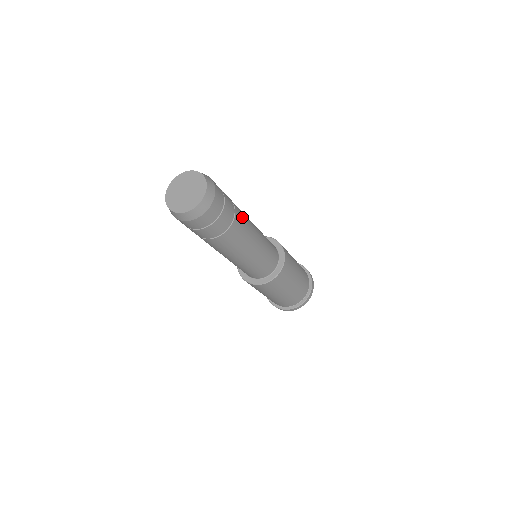
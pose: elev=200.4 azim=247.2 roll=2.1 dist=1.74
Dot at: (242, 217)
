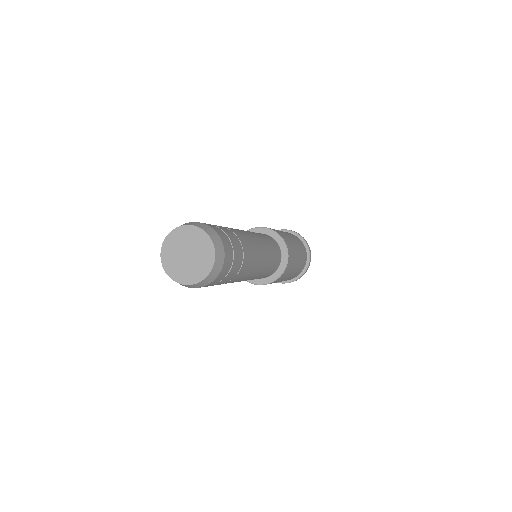
Dot at: (247, 242)
